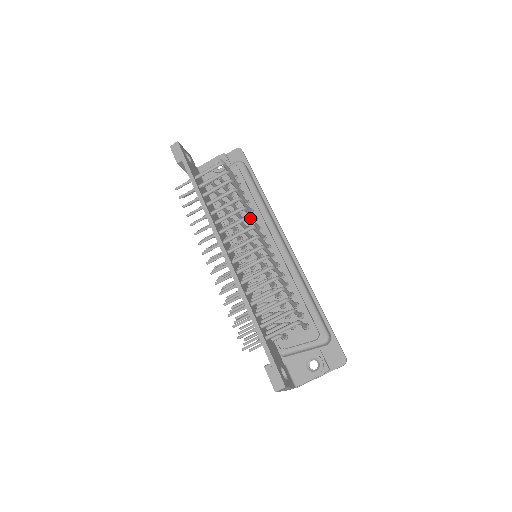
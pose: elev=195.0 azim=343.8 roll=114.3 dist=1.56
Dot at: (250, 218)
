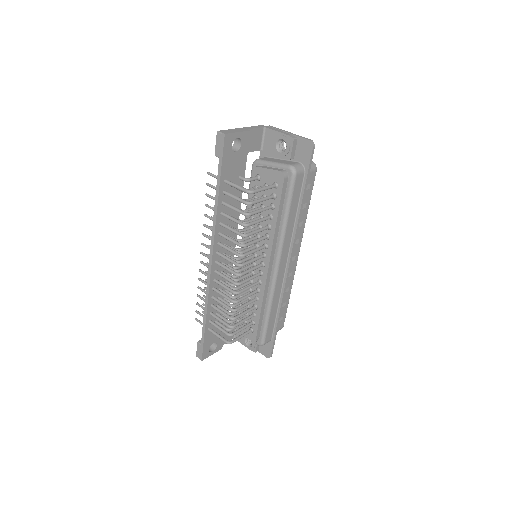
Dot at: occluded
